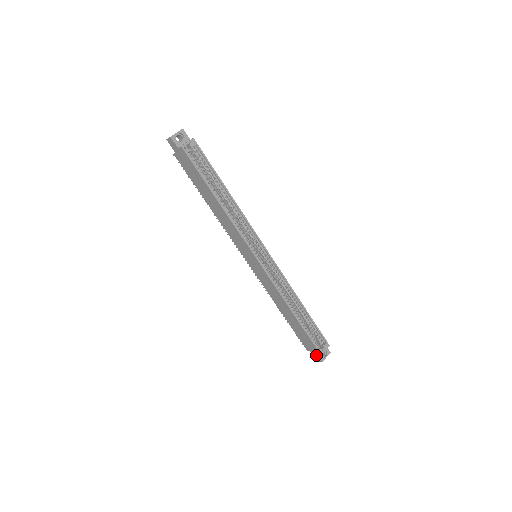
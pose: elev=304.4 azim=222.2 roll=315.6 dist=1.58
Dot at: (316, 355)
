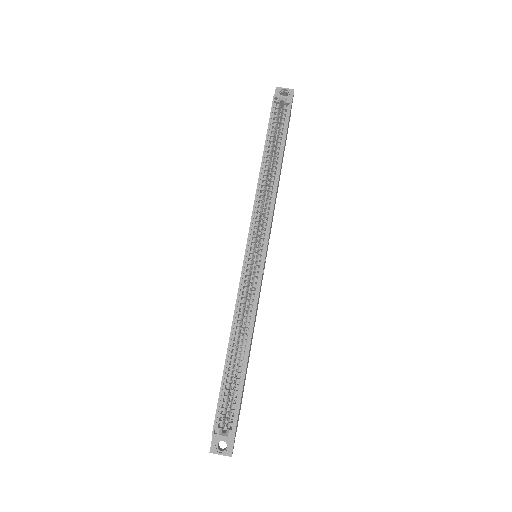
Dot at: occluded
